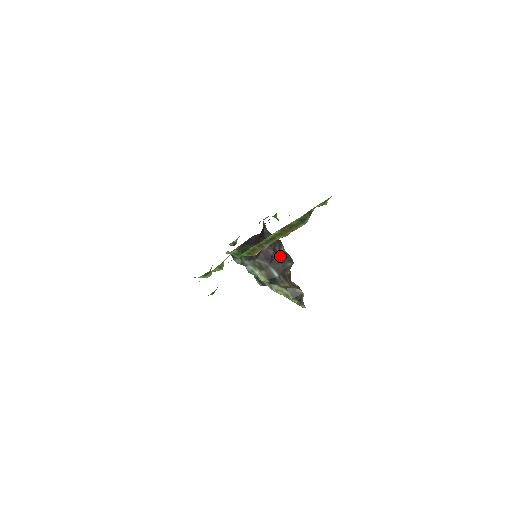
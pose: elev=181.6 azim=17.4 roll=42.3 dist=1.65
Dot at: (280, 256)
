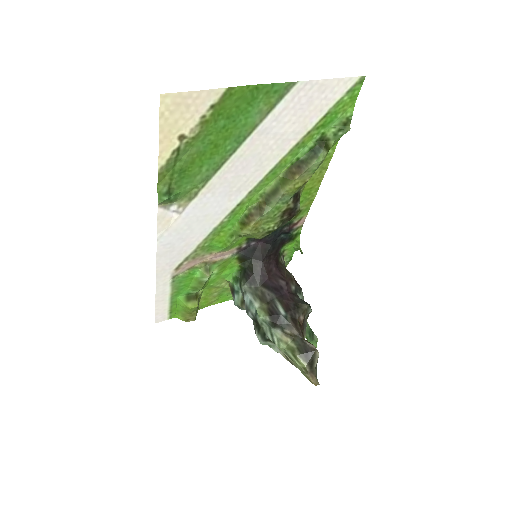
Dot at: (294, 296)
